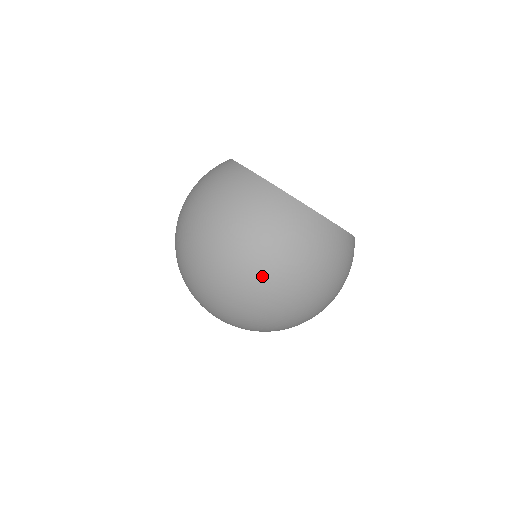
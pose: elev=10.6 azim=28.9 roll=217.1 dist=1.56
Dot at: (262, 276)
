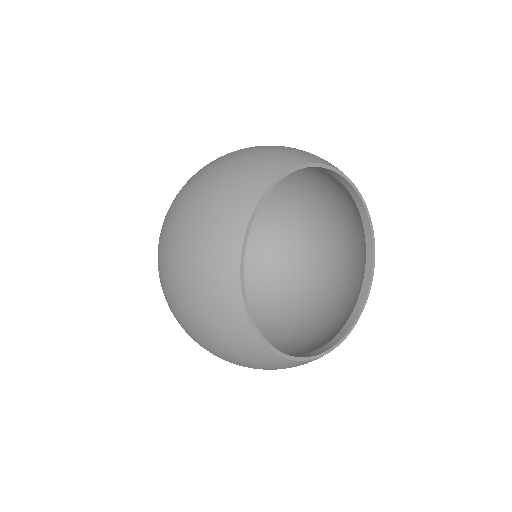
Dot at: occluded
